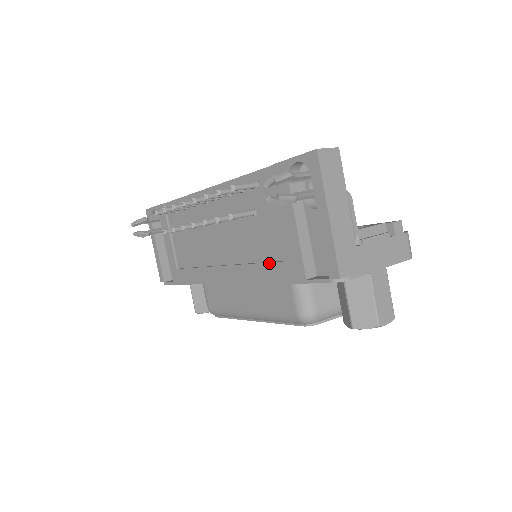
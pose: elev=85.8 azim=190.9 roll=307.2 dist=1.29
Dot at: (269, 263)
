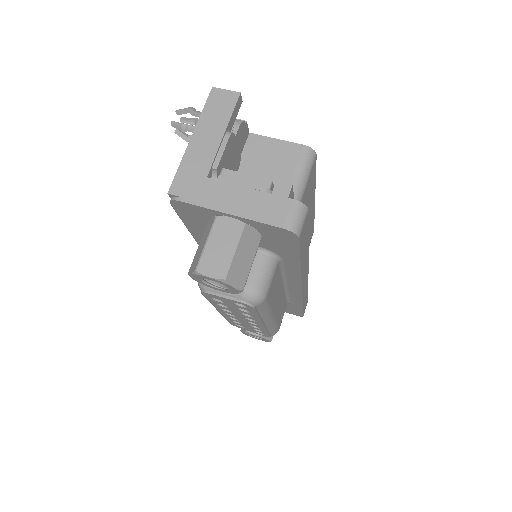
Dot at: occluded
